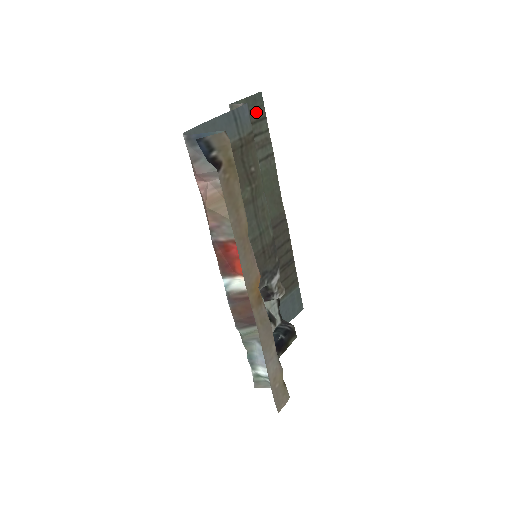
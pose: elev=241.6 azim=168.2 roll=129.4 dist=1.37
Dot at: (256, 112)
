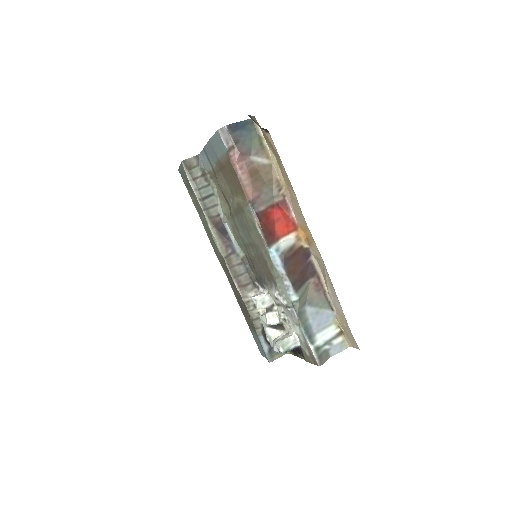
Dot at: (184, 180)
